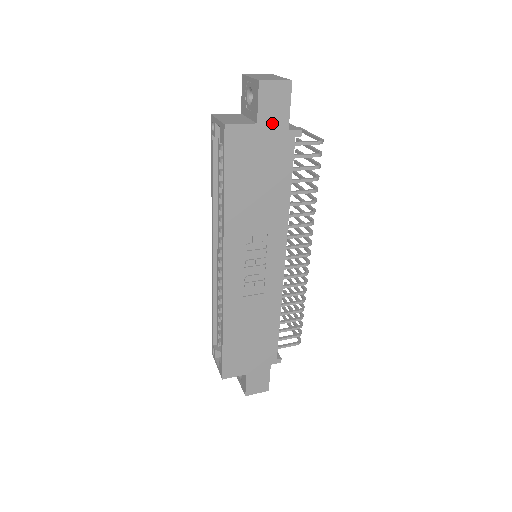
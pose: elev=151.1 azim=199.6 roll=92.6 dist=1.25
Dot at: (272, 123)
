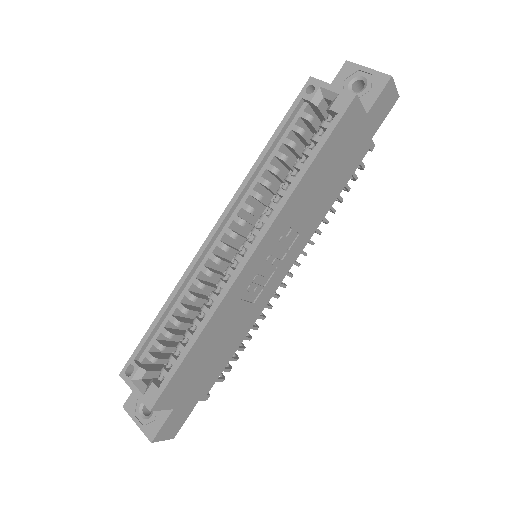
Dot at: (371, 123)
